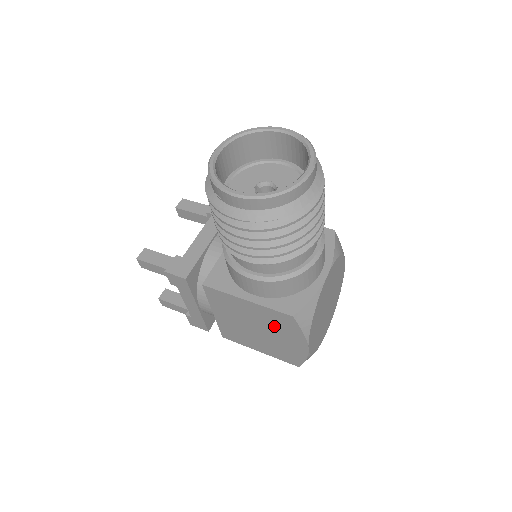
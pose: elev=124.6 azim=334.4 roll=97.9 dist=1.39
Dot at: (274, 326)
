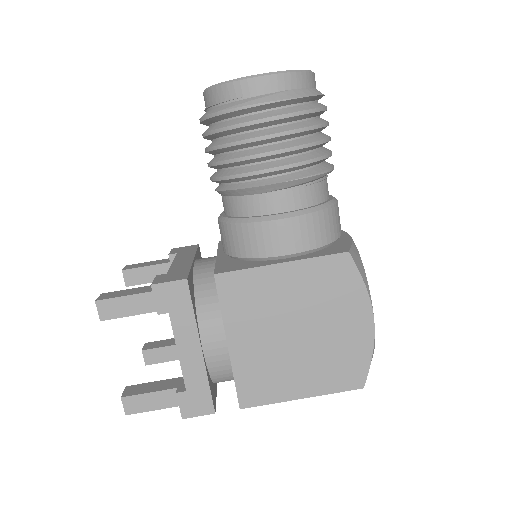
Dot at: (323, 300)
